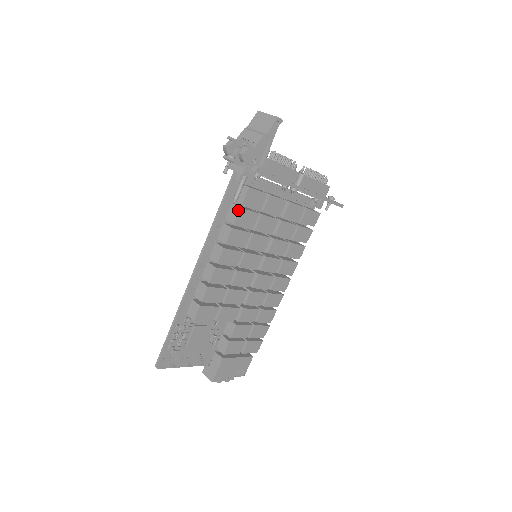
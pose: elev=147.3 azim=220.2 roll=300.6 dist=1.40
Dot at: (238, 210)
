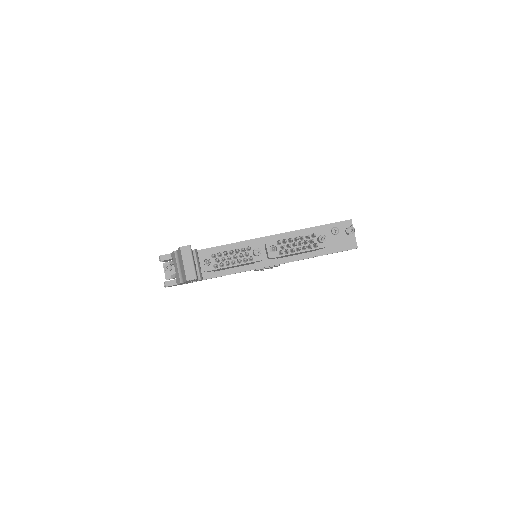
Dot at: occluded
